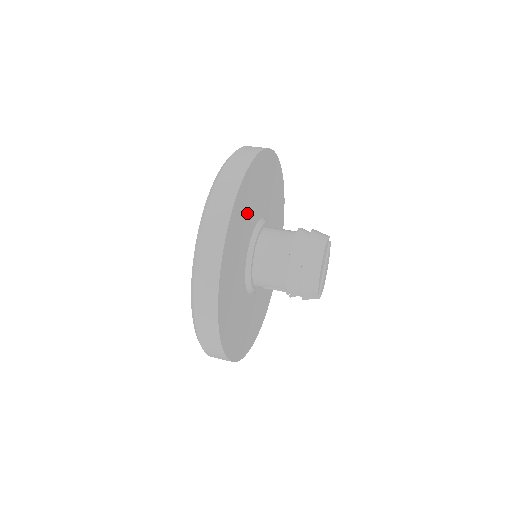
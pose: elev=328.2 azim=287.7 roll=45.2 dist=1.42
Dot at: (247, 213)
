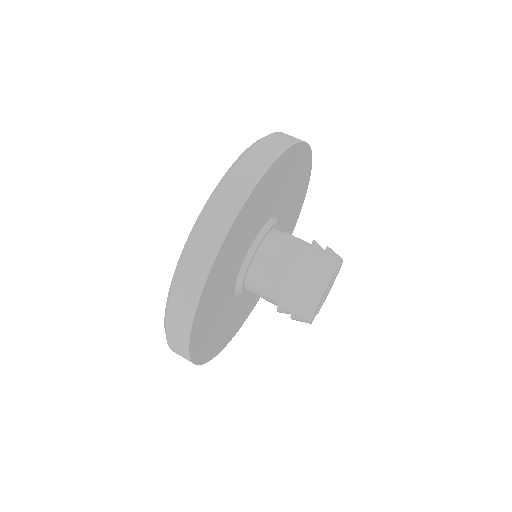
Dot at: (234, 256)
